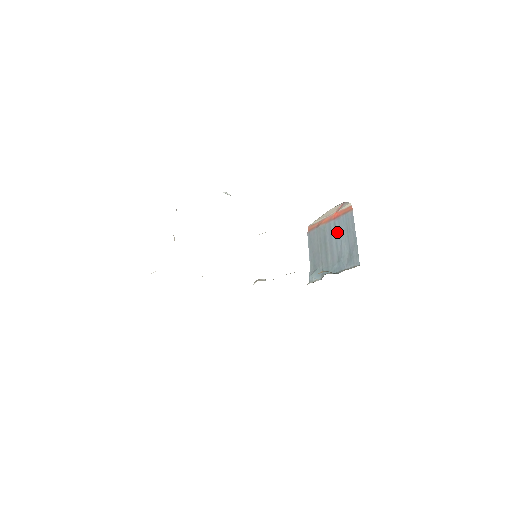
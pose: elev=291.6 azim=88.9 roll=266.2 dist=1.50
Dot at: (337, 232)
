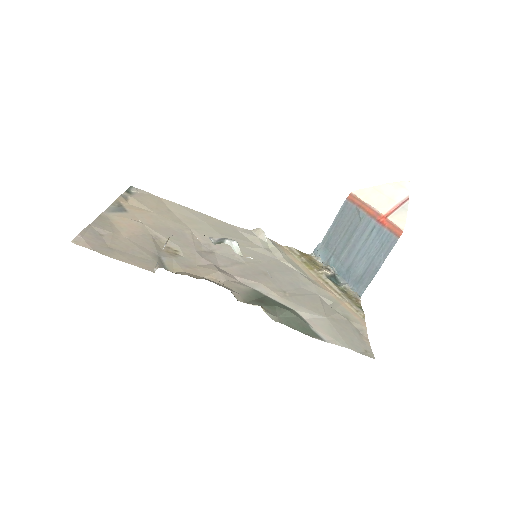
Dot at: (369, 240)
